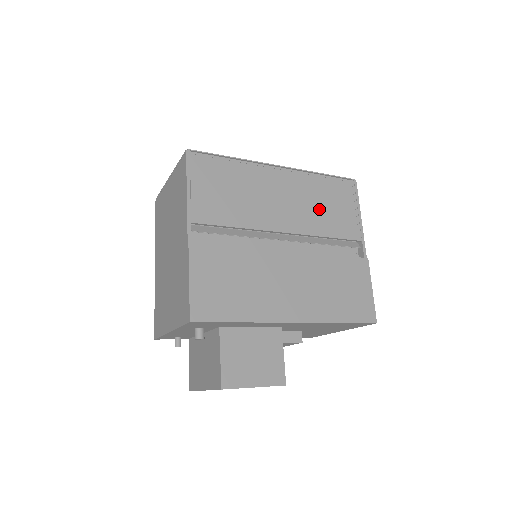
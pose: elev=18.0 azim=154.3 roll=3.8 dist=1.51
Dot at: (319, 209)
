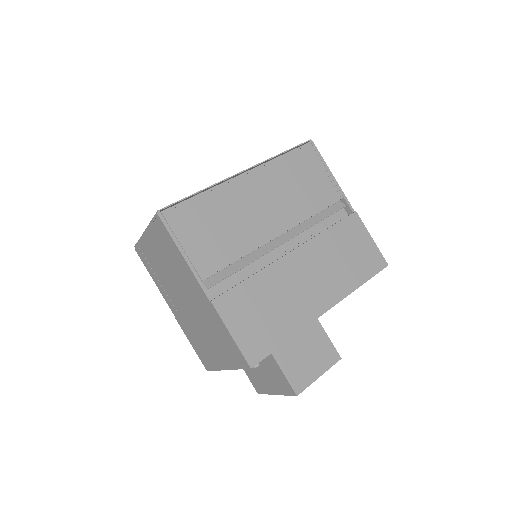
Dot at: (296, 191)
